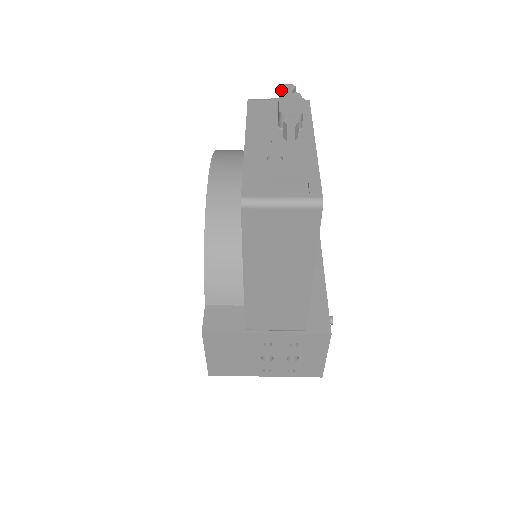
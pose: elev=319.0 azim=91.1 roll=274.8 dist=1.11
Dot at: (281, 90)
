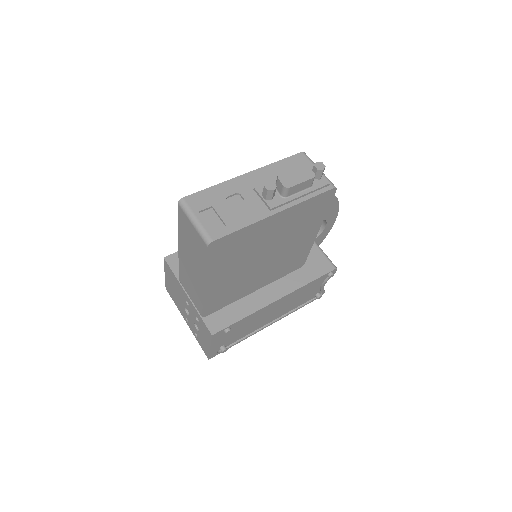
Dot at: (315, 164)
